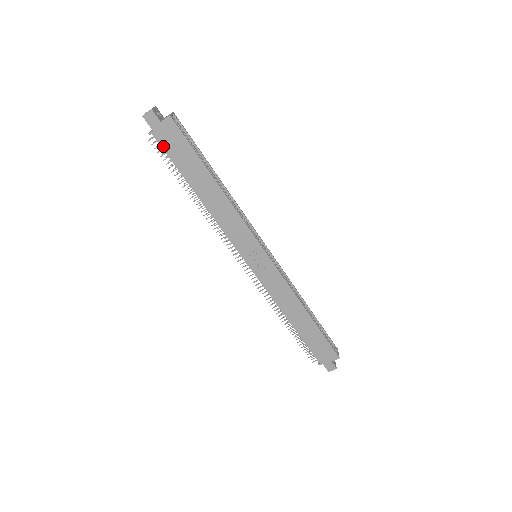
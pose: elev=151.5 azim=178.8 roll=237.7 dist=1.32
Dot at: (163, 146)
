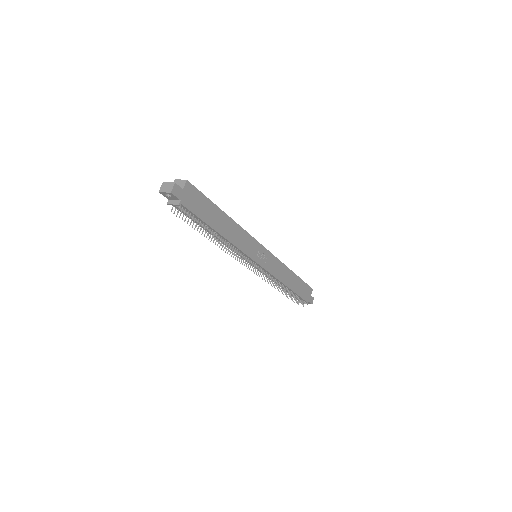
Dot at: (190, 209)
